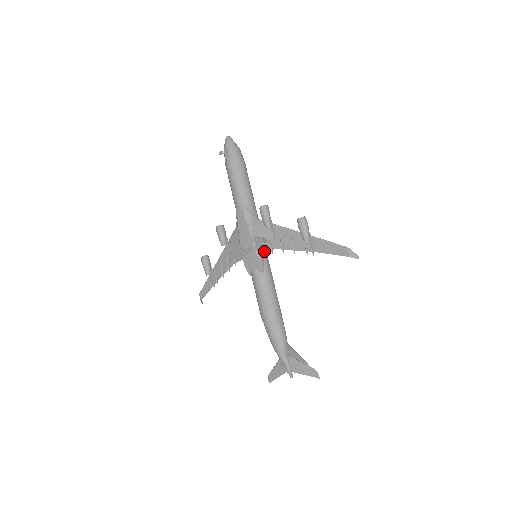
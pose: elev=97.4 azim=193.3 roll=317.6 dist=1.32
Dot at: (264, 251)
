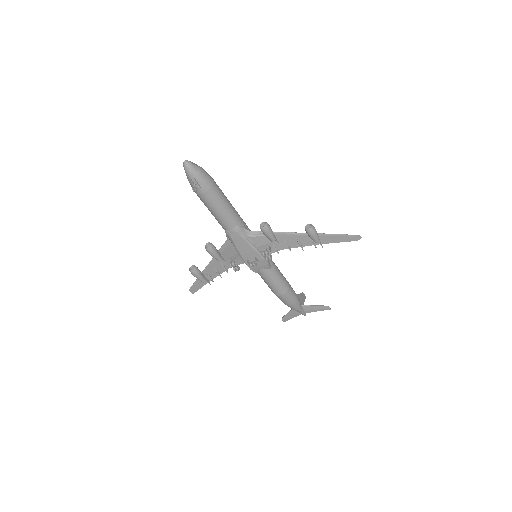
Dot at: (269, 254)
